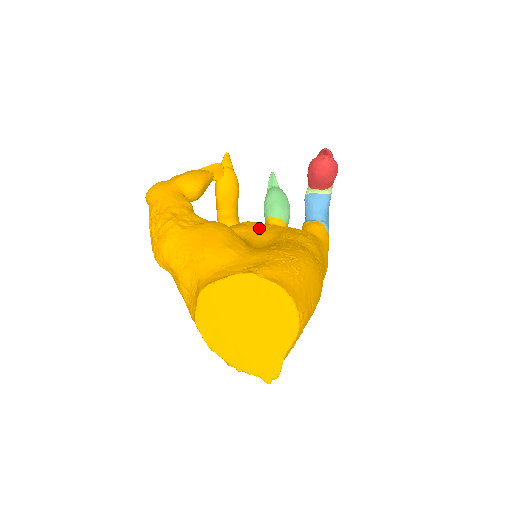
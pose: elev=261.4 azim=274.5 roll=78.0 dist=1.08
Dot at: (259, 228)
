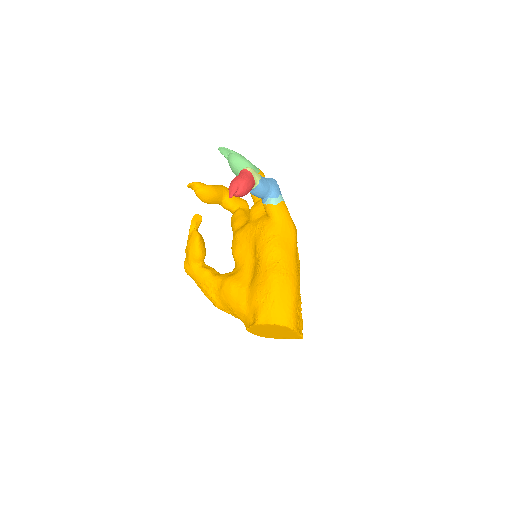
Dot at: (244, 244)
